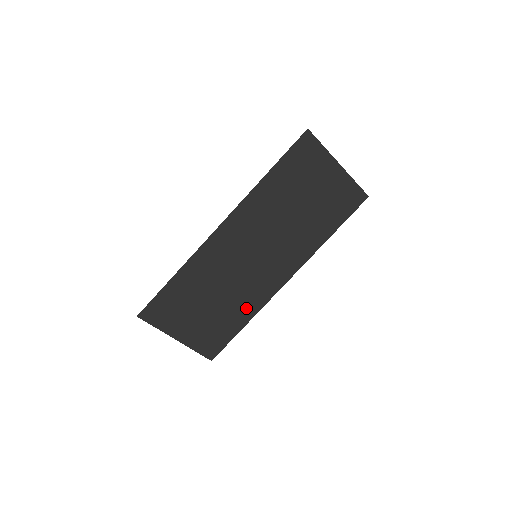
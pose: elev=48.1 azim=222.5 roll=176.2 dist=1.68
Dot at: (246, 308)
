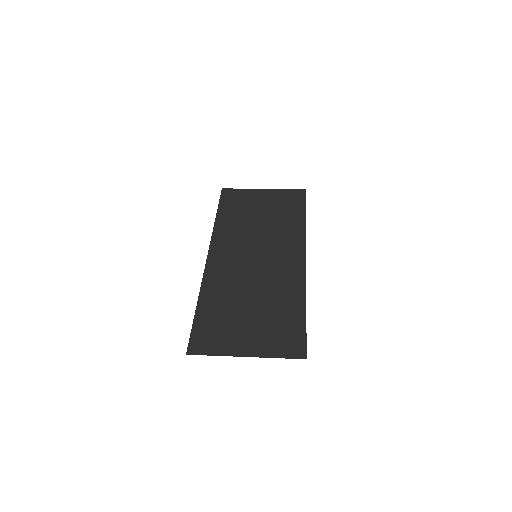
Dot at: occluded
